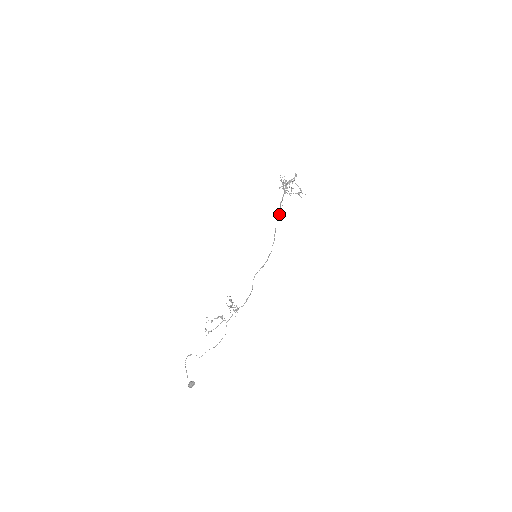
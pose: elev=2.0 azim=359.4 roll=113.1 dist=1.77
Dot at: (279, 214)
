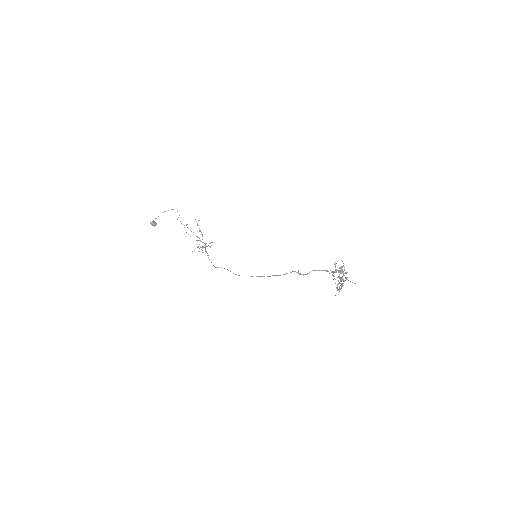
Dot at: (299, 273)
